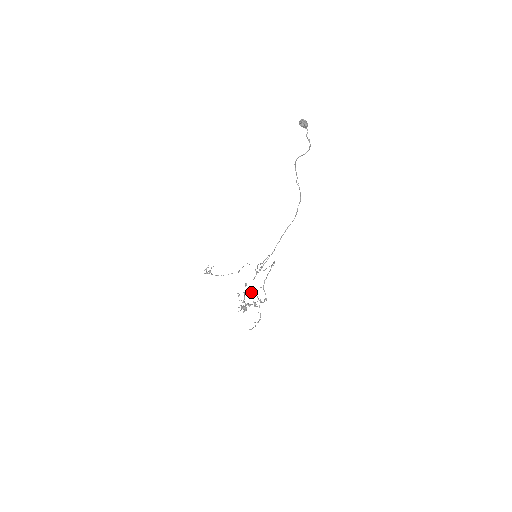
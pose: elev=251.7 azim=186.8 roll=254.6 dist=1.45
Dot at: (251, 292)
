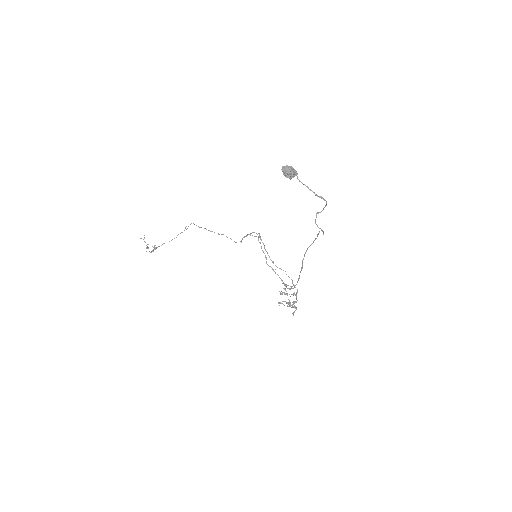
Dot at: (285, 290)
